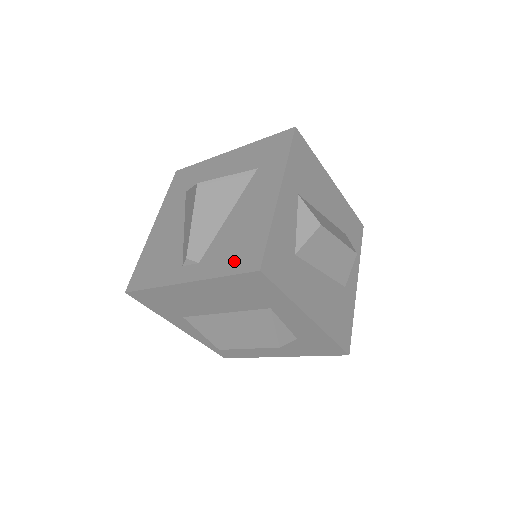
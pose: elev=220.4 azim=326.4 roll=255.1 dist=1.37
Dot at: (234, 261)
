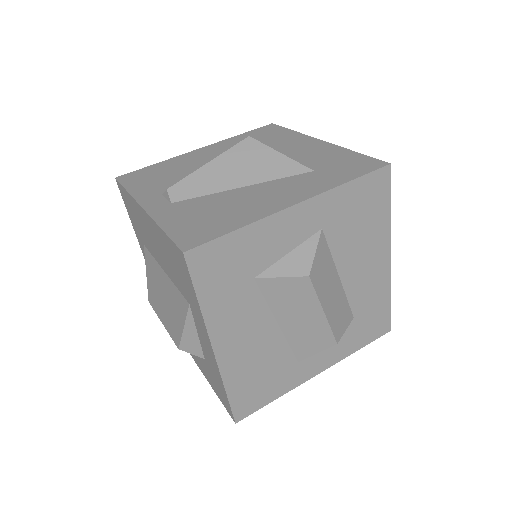
Dot at: (185, 226)
